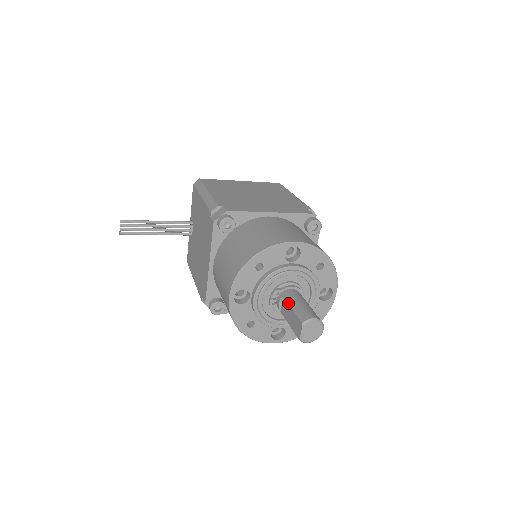
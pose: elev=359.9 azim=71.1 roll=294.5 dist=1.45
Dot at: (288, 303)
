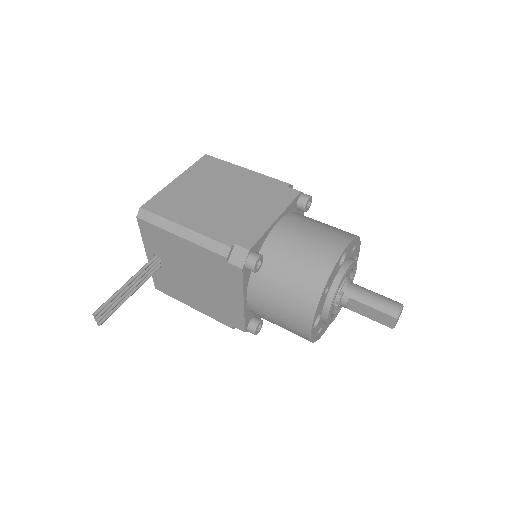
Dot at: (362, 303)
